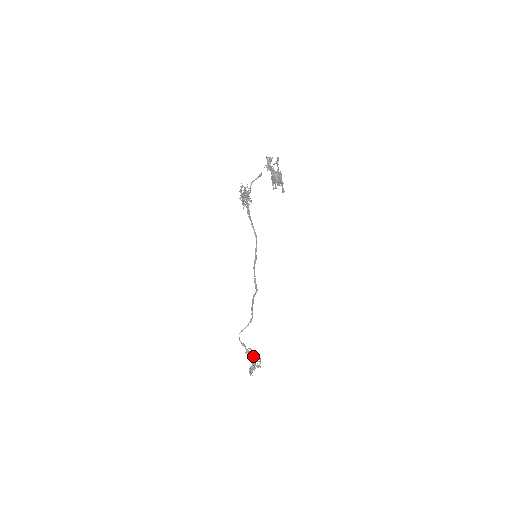
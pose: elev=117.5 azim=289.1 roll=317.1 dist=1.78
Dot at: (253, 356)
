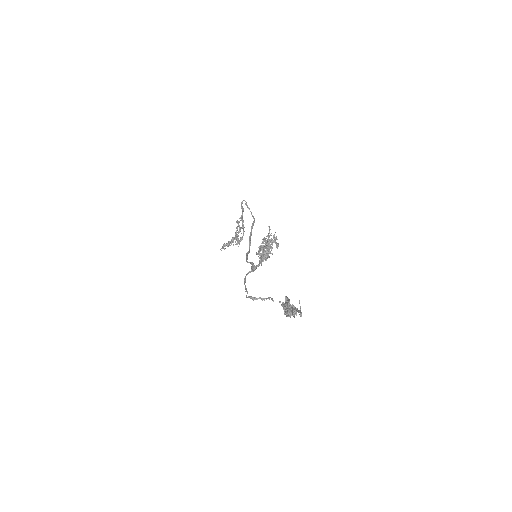
Dot at: (235, 238)
